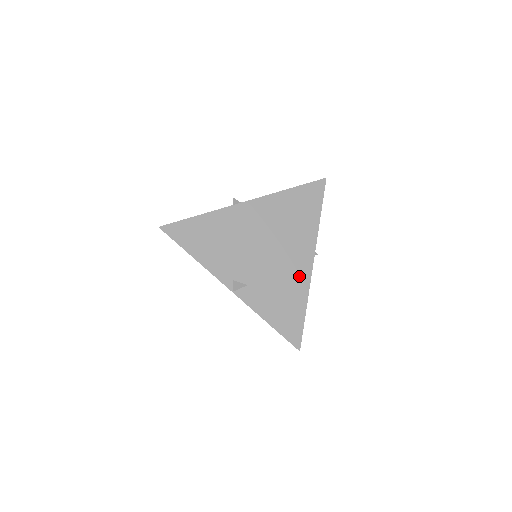
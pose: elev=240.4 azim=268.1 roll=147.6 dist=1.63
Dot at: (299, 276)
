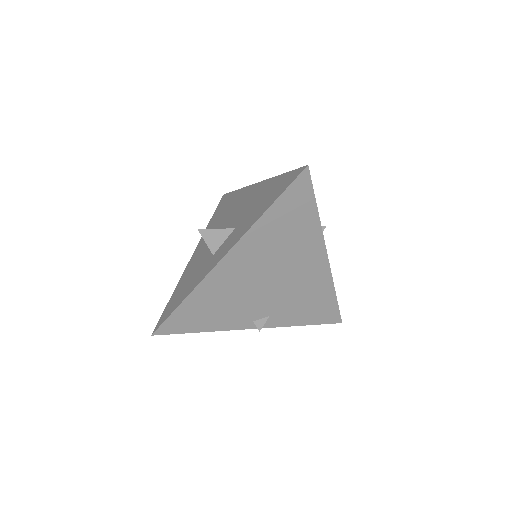
Dot at: (318, 278)
